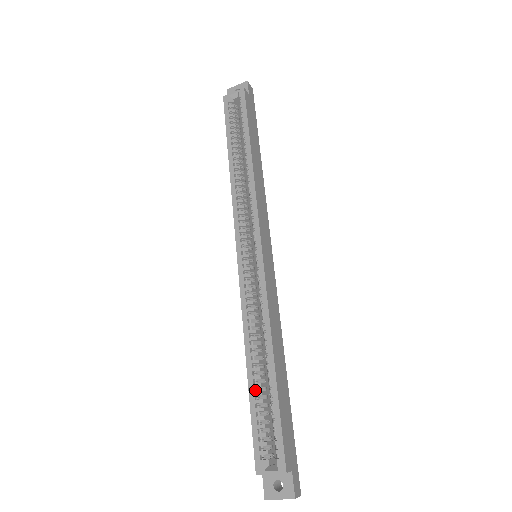
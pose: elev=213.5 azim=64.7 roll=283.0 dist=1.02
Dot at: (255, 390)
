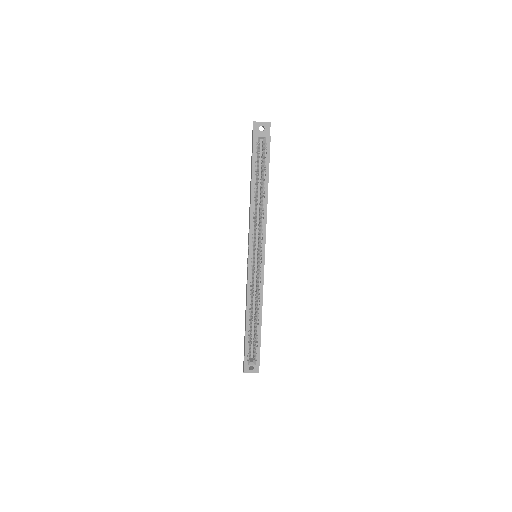
Dot at: (249, 331)
